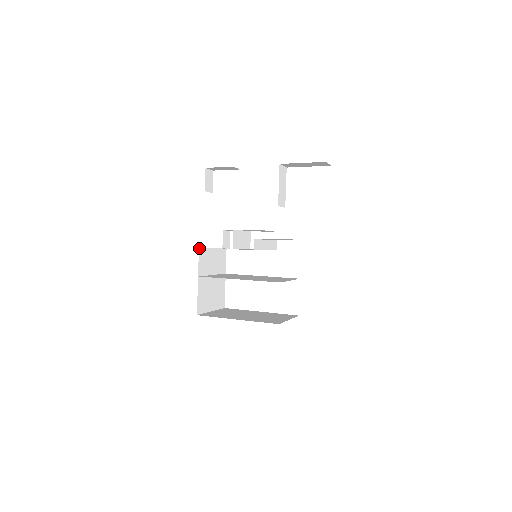
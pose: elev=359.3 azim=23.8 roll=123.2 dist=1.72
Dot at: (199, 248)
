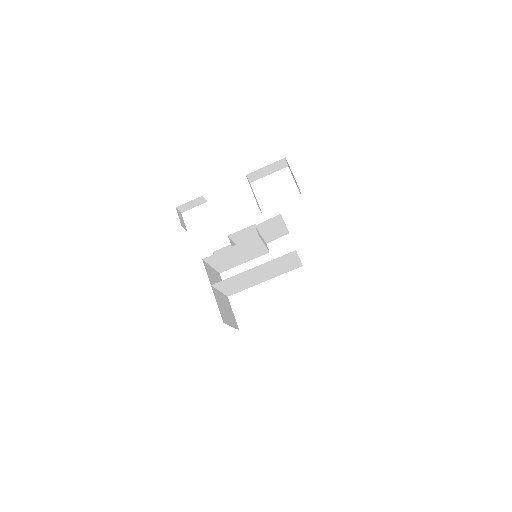
Dot at: occluded
